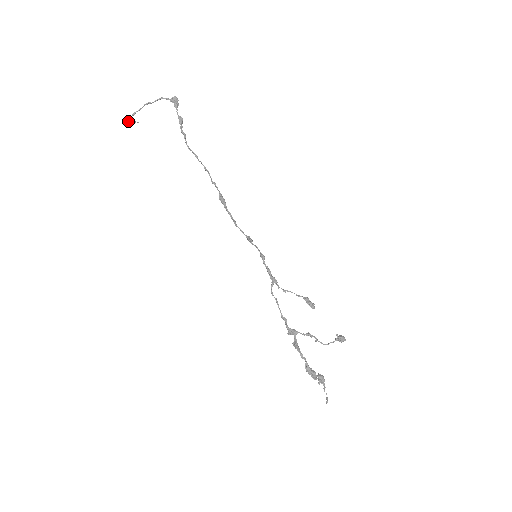
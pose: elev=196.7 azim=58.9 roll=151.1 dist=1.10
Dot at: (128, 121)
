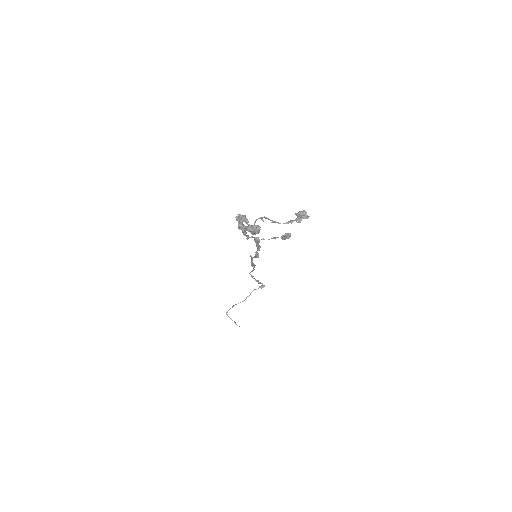
Dot at: (229, 317)
